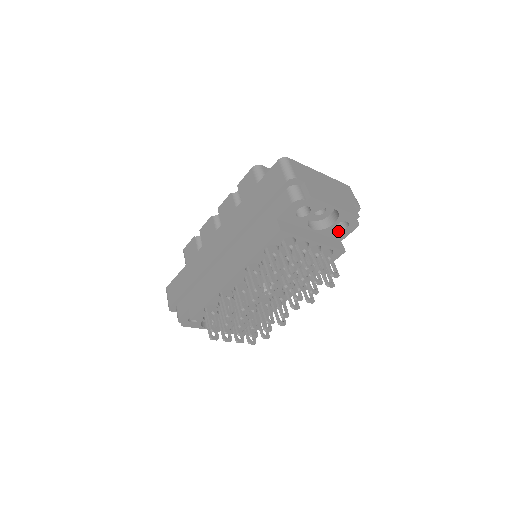
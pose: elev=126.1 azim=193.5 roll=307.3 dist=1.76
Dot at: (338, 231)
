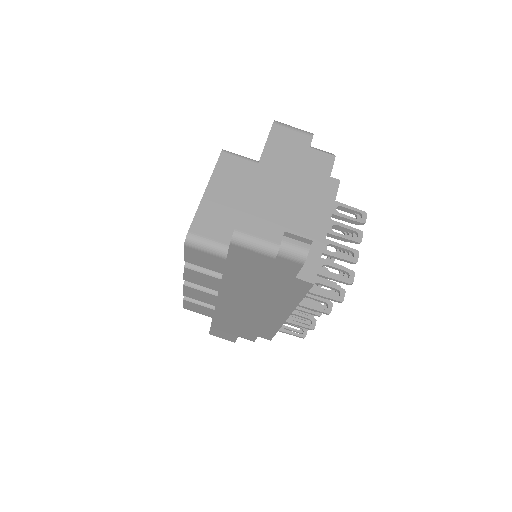
Dot at: occluded
